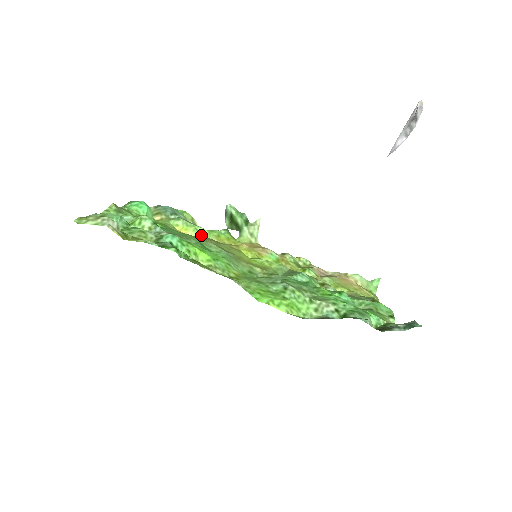
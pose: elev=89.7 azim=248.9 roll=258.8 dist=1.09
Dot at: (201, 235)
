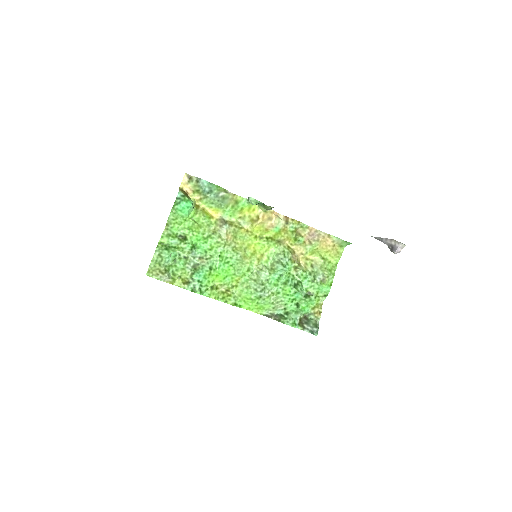
Dot at: (225, 227)
